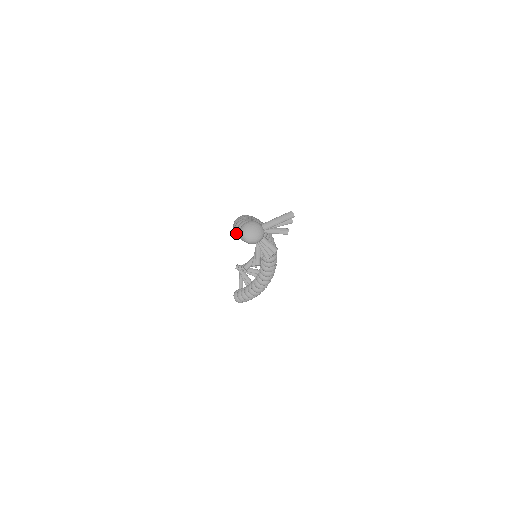
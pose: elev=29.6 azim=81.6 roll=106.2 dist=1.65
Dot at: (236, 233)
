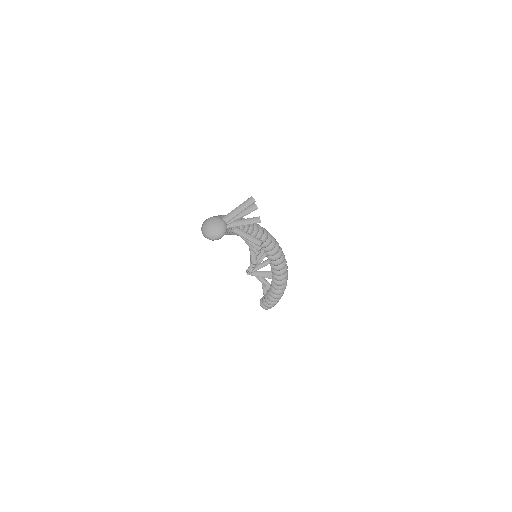
Dot at: occluded
